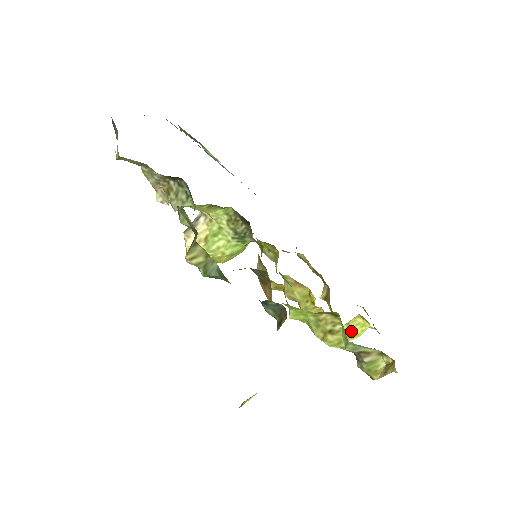
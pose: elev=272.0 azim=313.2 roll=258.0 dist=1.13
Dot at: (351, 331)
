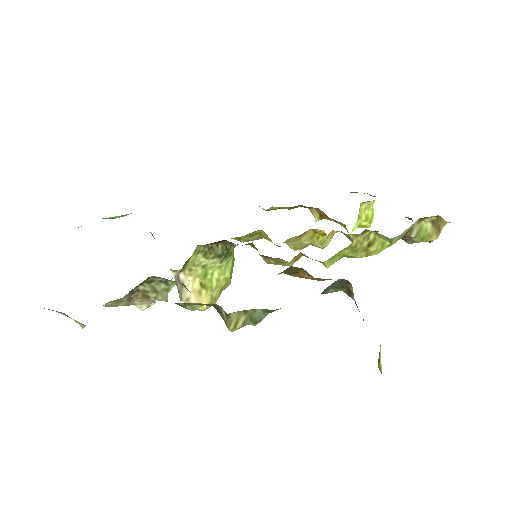
Dot at: (365, 220)
